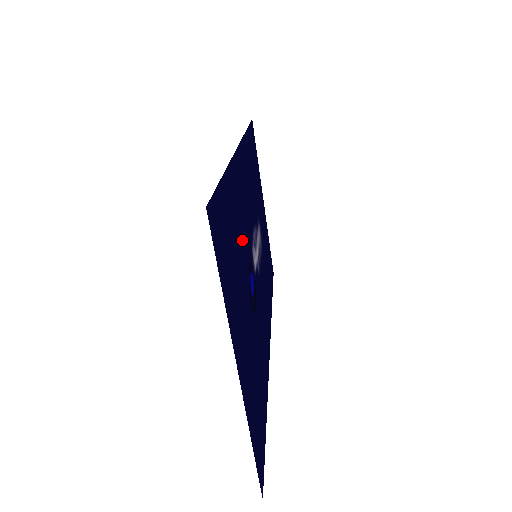
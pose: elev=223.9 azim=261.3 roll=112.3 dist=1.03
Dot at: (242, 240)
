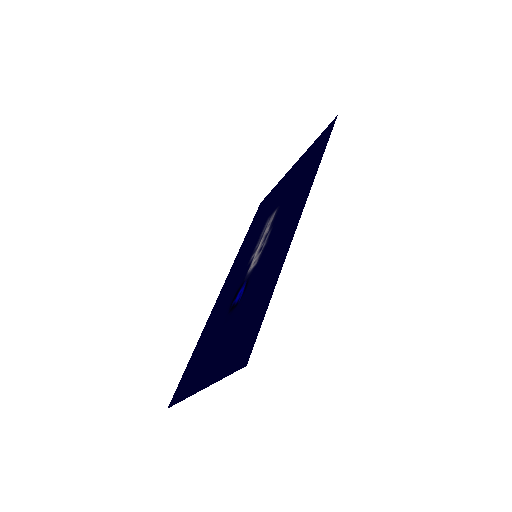
Dot at: (254, 288)
